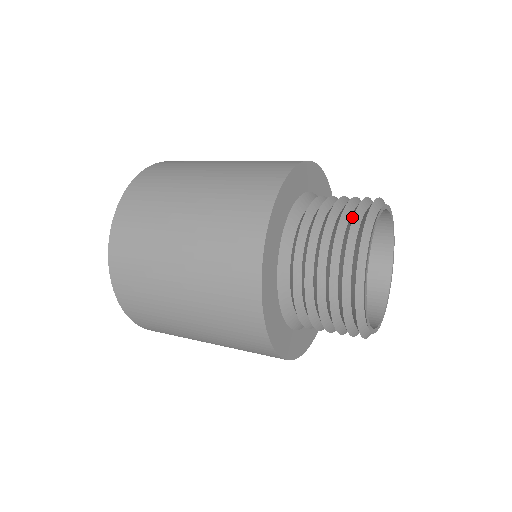
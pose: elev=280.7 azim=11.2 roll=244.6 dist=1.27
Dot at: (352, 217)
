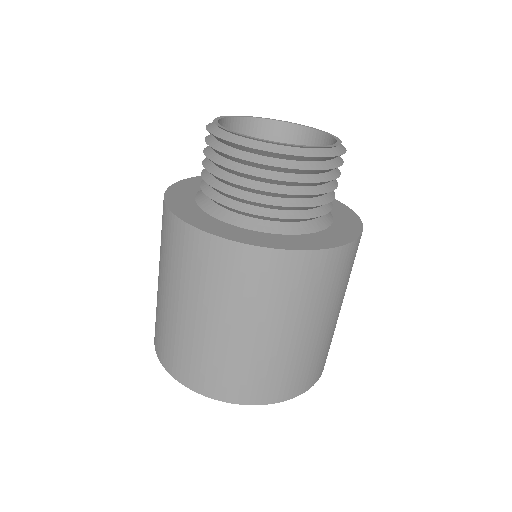
Dot at: occluded
